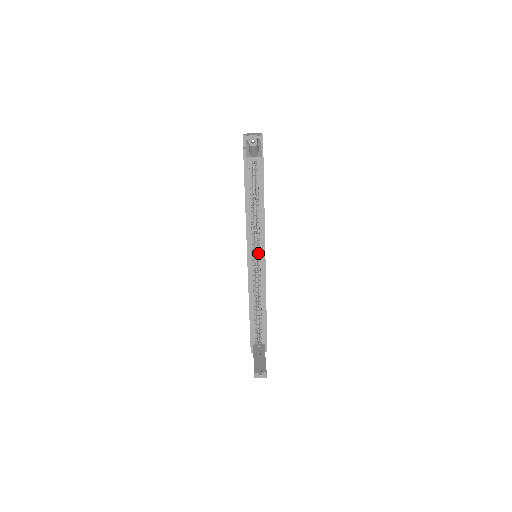
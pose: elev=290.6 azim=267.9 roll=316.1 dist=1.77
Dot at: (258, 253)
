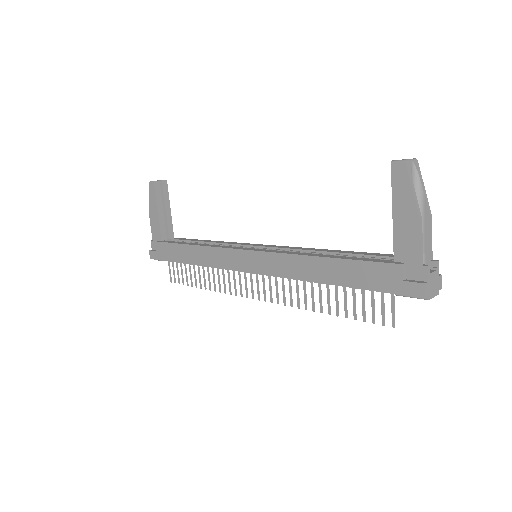
Dot at: occluded
